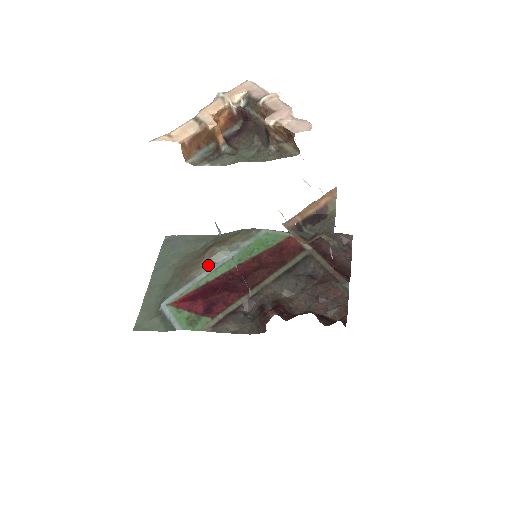
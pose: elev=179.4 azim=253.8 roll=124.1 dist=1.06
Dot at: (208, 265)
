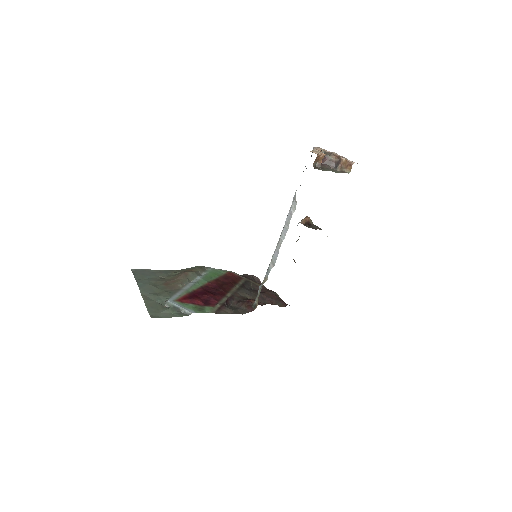
Dot at: (188, 281)
